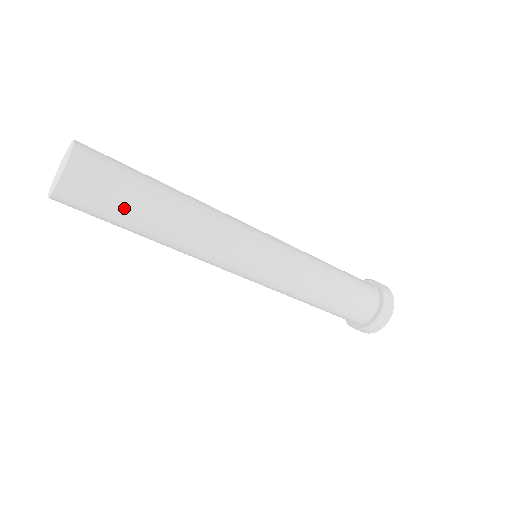
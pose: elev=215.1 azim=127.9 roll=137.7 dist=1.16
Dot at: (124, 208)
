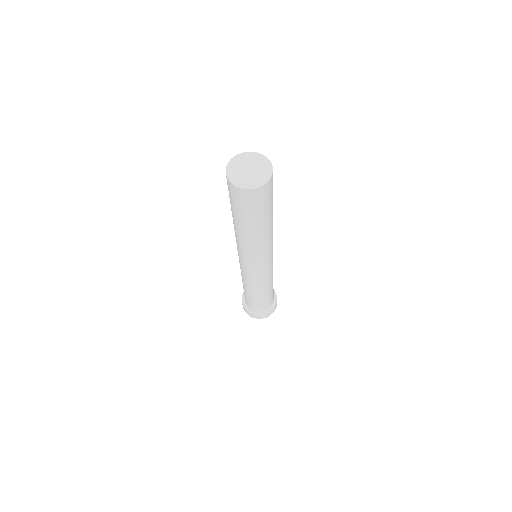
Dot at: (264, 213)
